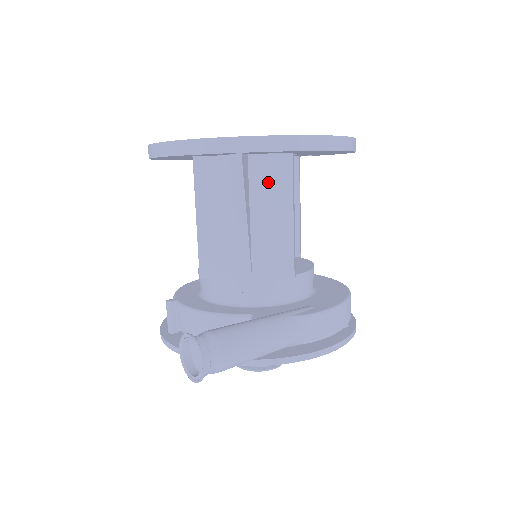
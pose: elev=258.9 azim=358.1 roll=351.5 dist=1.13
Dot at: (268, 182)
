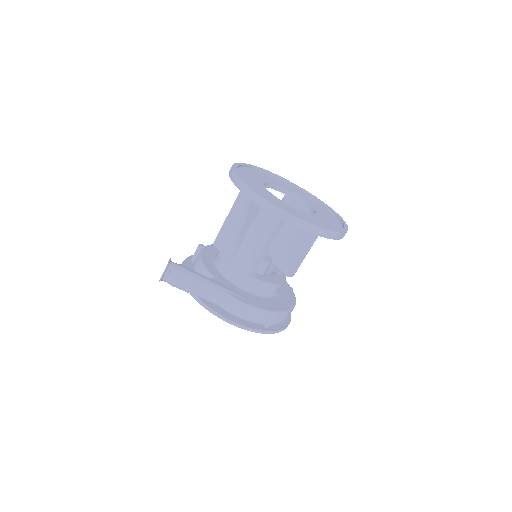
Dot at: (265, 220)
